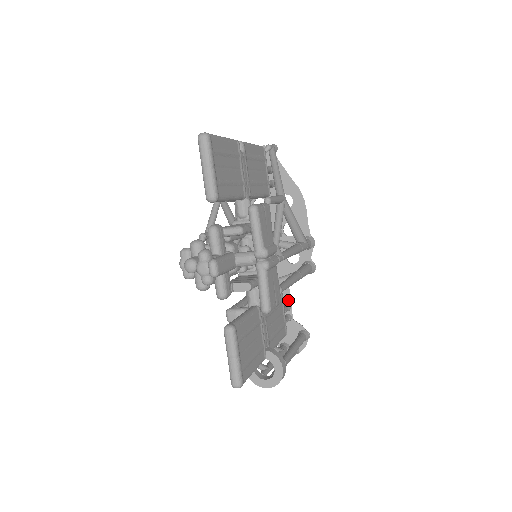
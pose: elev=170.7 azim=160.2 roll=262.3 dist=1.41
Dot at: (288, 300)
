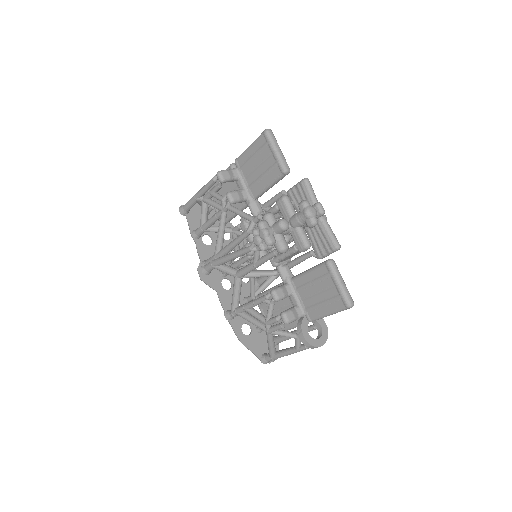
Dot at: occluded
